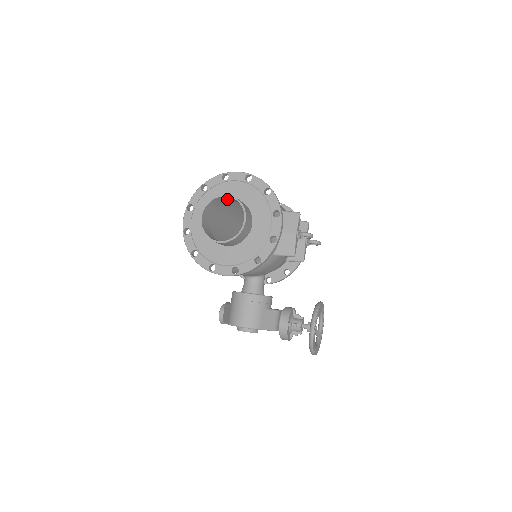
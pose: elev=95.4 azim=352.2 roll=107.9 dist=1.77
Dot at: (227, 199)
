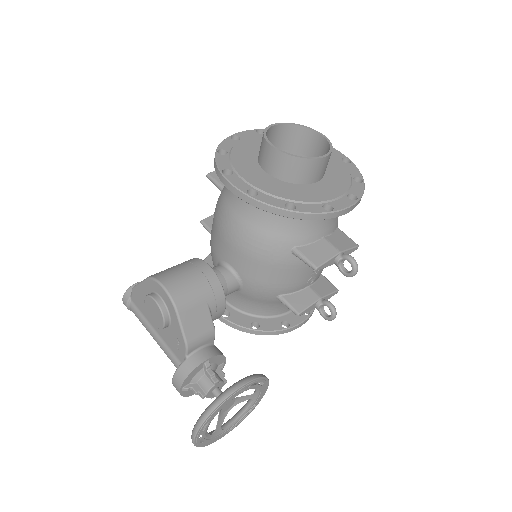
Dot at: (312, 147)
